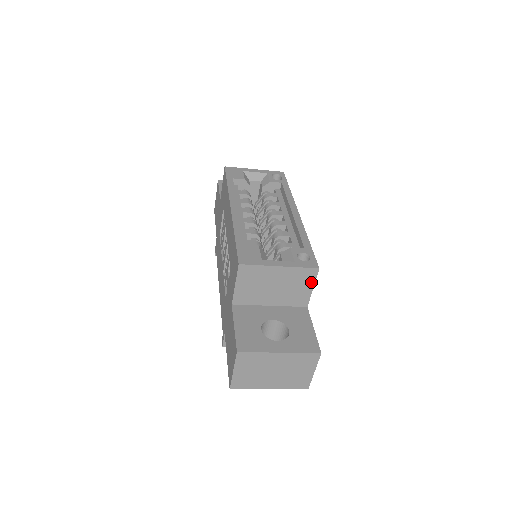
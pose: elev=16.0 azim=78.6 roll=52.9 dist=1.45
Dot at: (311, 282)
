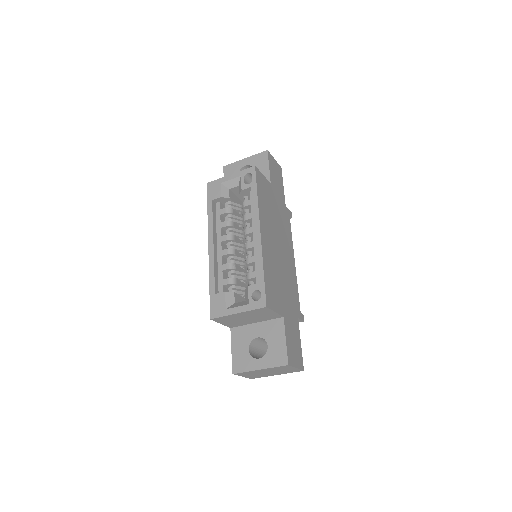
Dot at: (270, 311)
